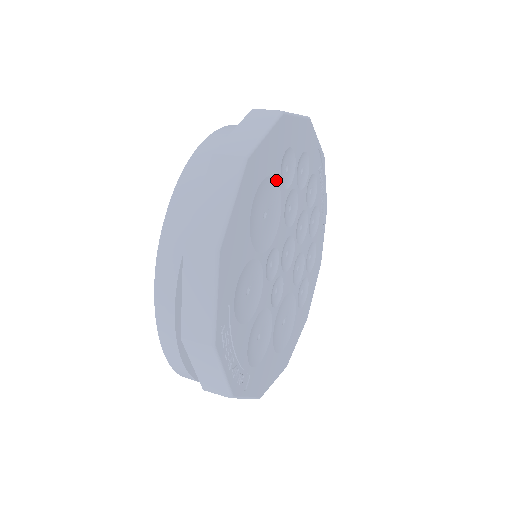
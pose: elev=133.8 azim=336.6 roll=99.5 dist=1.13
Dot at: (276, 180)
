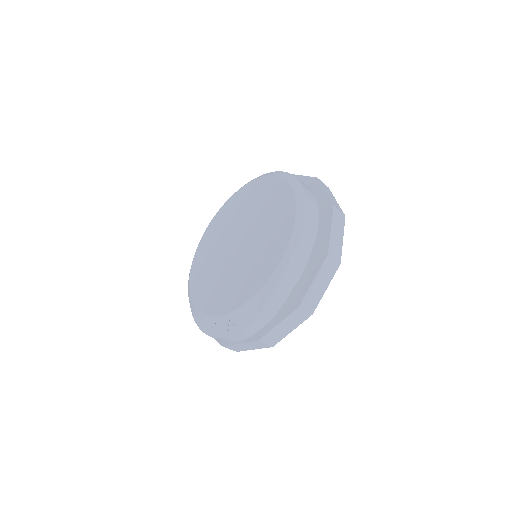
Dot at: occluded
